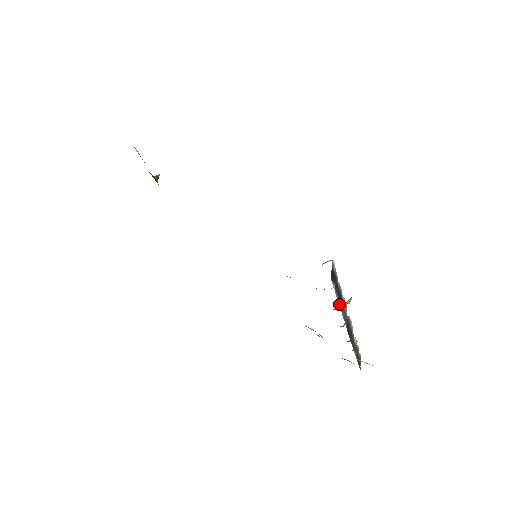
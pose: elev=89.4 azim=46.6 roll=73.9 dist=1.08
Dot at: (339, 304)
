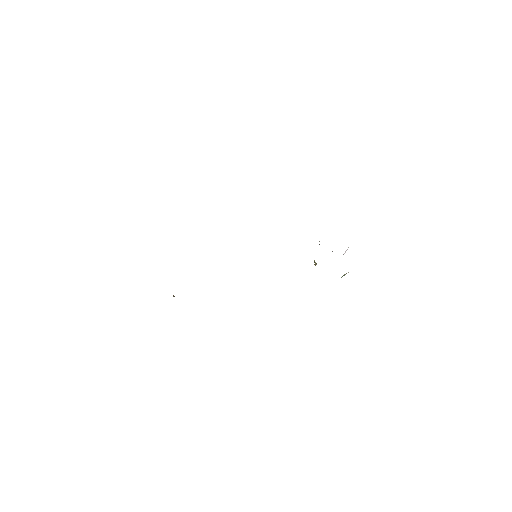
Dot at: occluded
